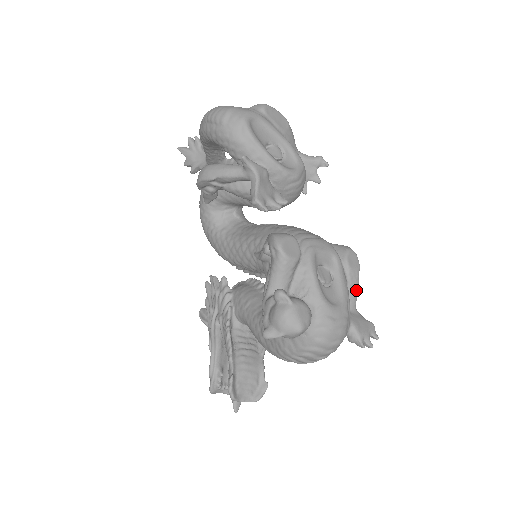
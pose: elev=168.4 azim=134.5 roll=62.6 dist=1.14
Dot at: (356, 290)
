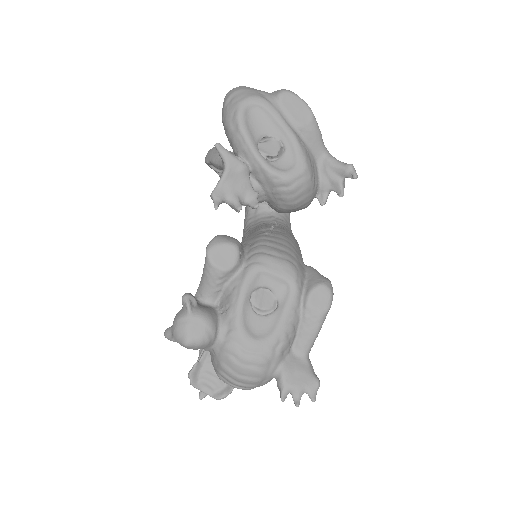
Dot at: (311, 334)
